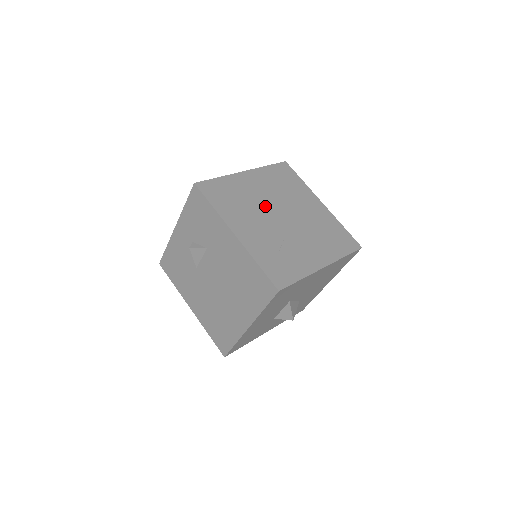
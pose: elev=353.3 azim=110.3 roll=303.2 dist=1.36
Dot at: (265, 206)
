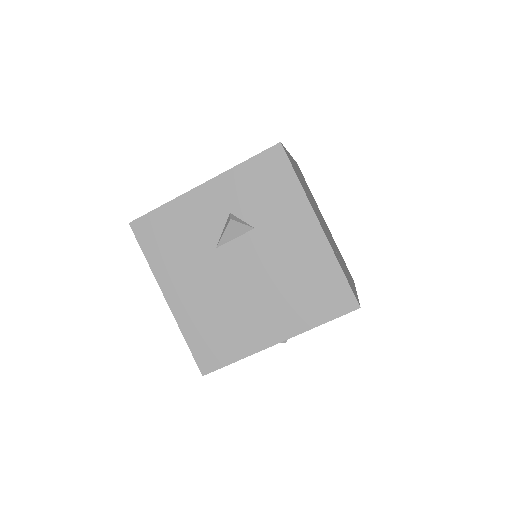
Dot at: occluded
